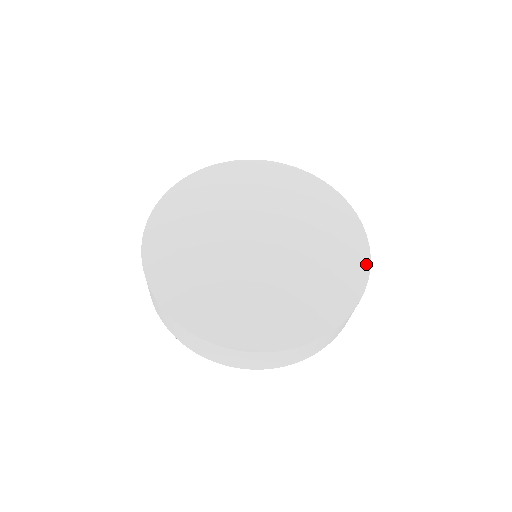
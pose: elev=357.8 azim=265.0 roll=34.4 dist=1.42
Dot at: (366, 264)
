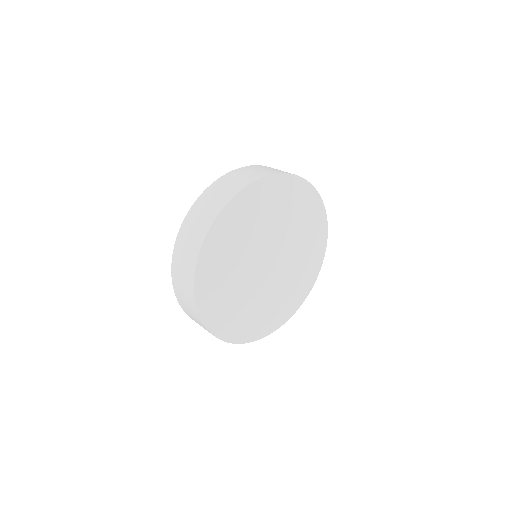
Dot at: (322, 259)
